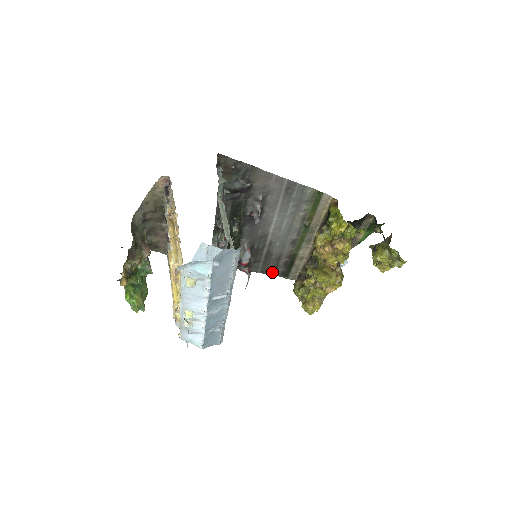
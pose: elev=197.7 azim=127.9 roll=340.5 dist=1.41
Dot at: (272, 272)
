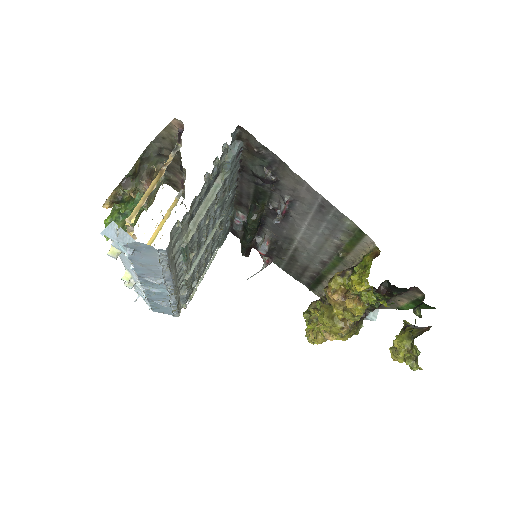
Dot at: (296, 276)
